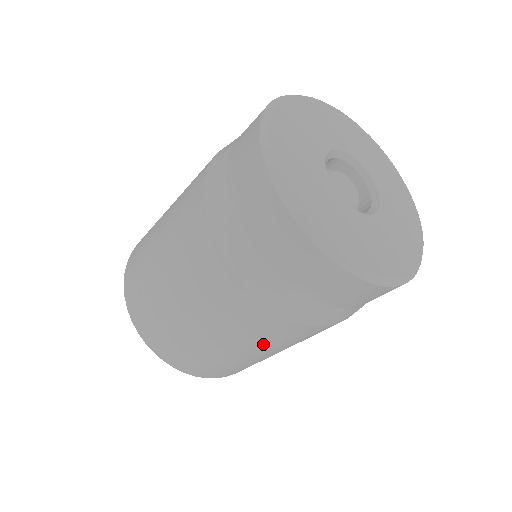
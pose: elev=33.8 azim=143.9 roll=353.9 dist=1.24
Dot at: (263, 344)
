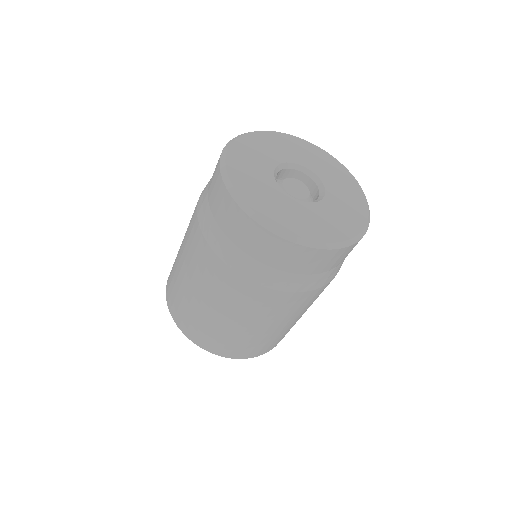
Dot at: (261, 316)
